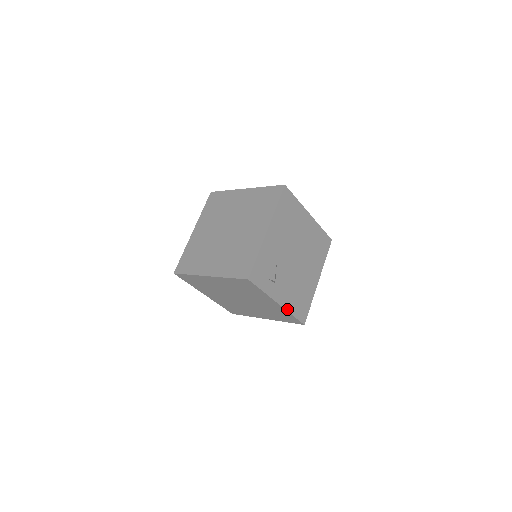
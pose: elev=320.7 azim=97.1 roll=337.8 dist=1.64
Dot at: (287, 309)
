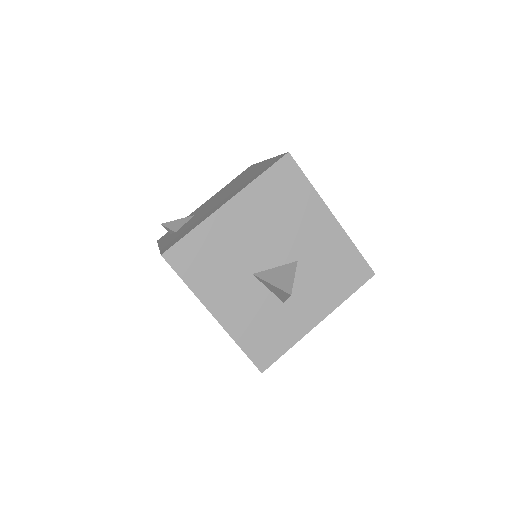
Dot at: occluded
